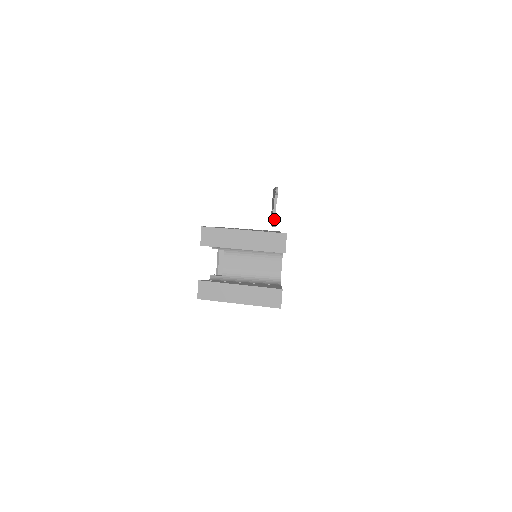
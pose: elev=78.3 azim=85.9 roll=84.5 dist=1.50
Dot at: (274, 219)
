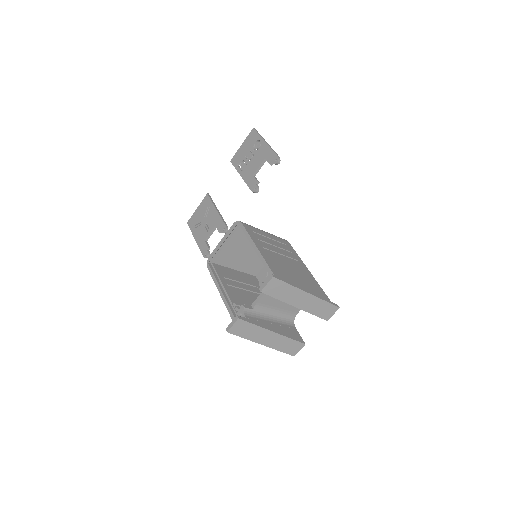
Dot at: (257, 184)
